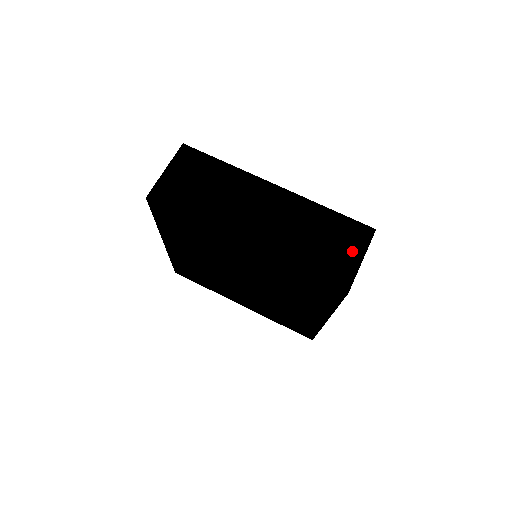
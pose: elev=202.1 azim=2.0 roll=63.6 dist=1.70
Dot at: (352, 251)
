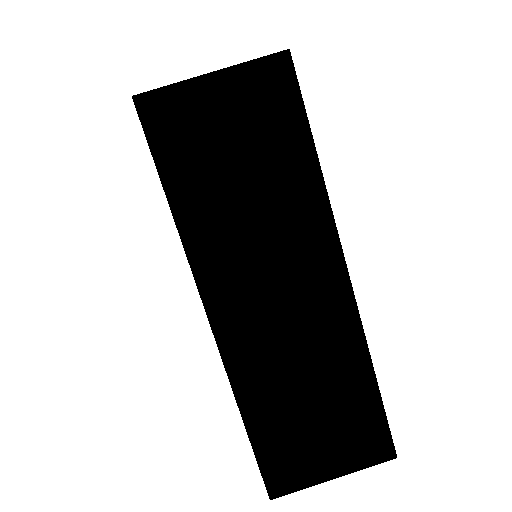
Dot at: (335, 457)
